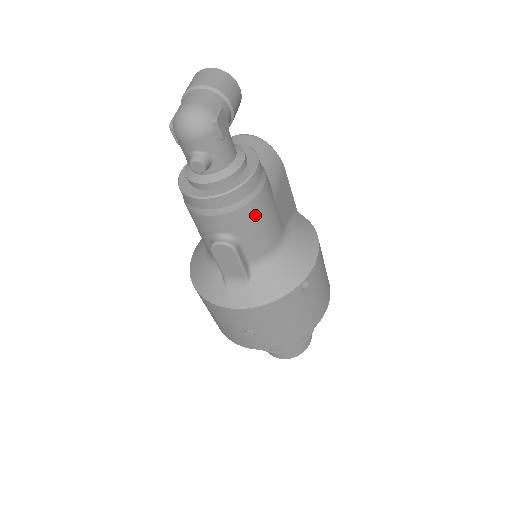
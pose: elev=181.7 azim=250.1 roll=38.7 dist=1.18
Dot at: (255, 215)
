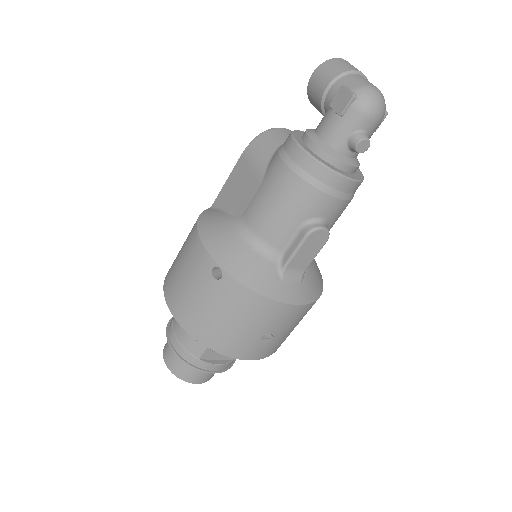
Dot at: occluded
